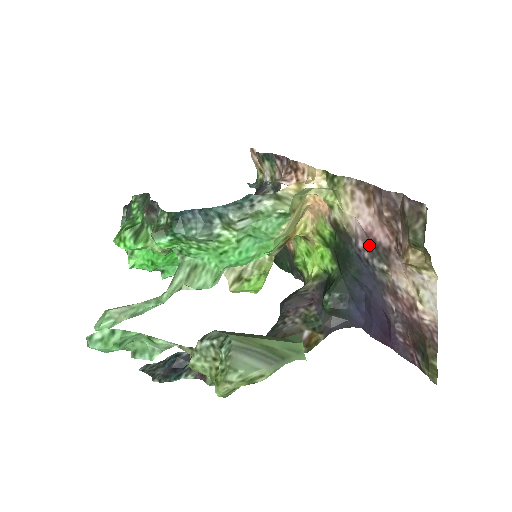
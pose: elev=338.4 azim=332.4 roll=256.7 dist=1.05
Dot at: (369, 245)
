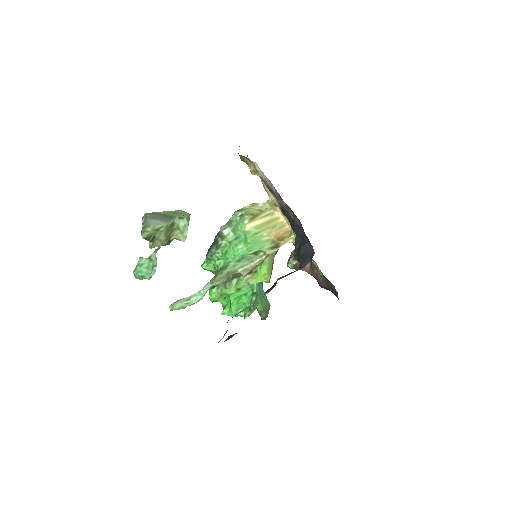
Dot at: occluded
